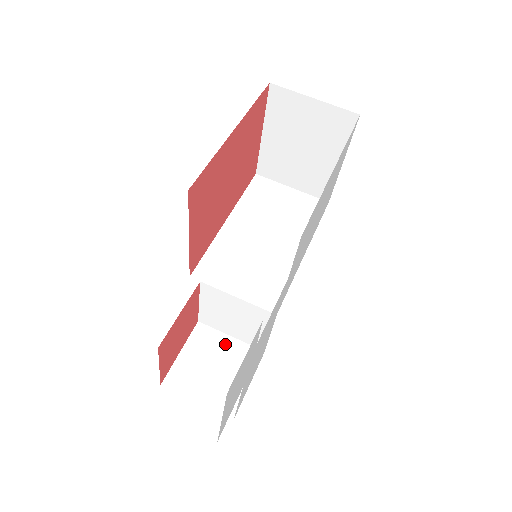
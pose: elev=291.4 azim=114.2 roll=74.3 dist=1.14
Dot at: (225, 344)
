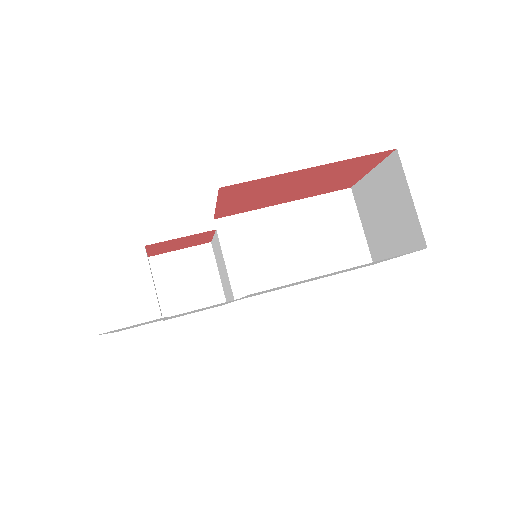
Dot at: (210, 274)
